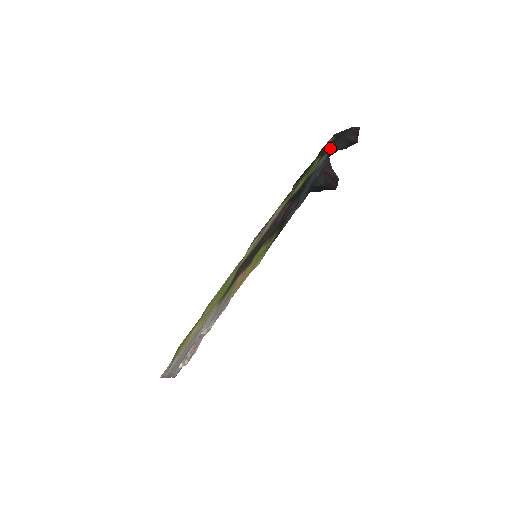
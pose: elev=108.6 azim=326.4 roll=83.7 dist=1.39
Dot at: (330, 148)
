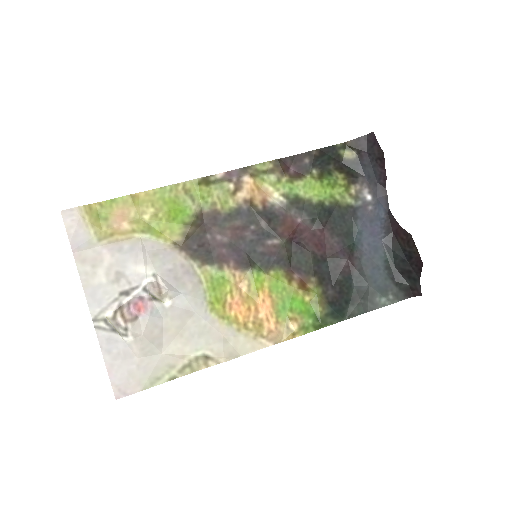
Dot at: (368, 180)
